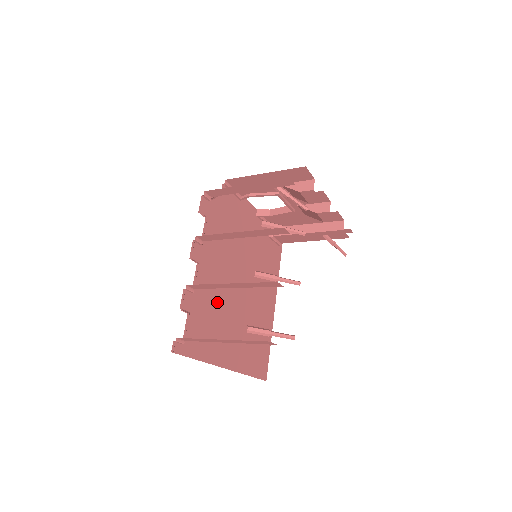
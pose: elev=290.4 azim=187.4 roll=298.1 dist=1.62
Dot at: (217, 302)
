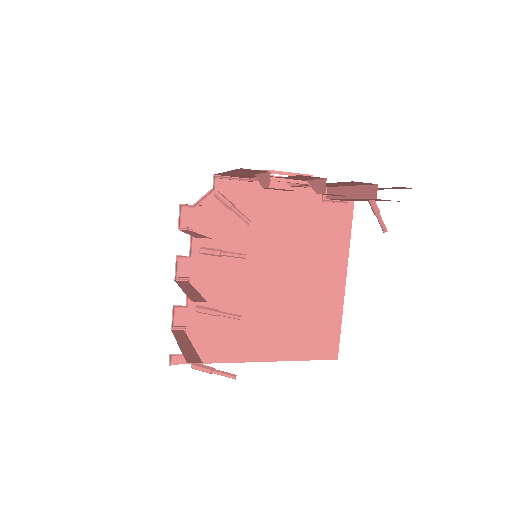
Dot at: (231, 304)
